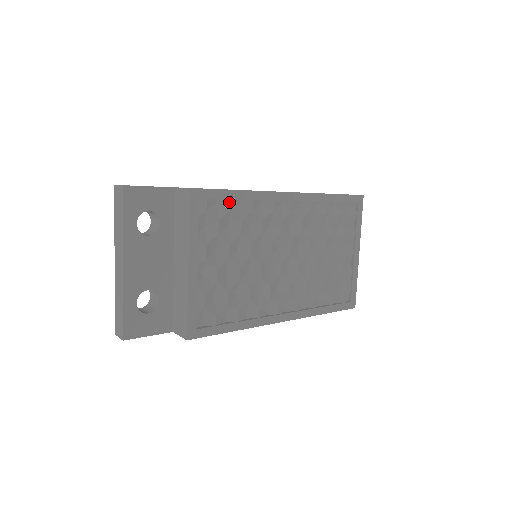
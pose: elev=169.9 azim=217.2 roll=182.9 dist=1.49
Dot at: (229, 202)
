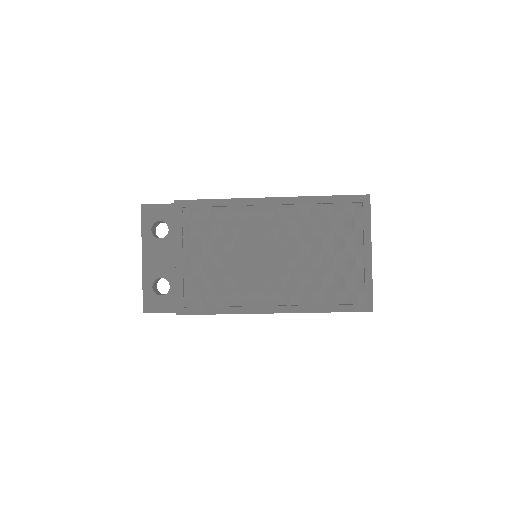
Dot at: (210, 209)
